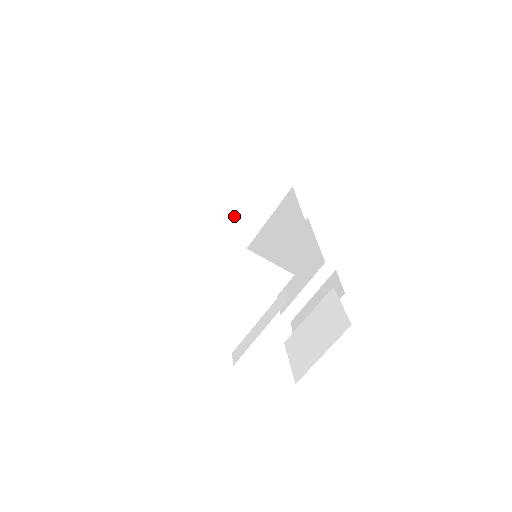
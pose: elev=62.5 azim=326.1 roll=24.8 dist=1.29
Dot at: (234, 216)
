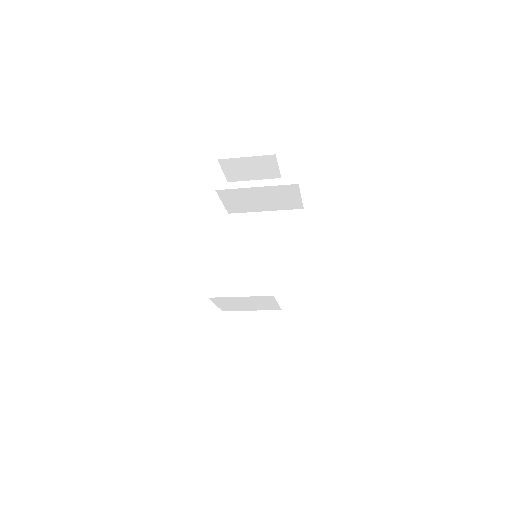
Dot at: (253, 200)
